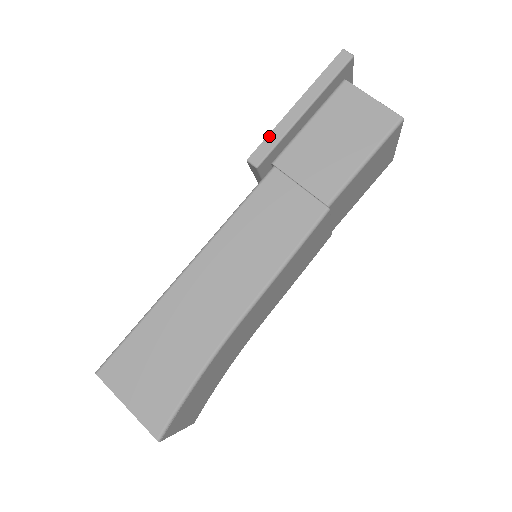
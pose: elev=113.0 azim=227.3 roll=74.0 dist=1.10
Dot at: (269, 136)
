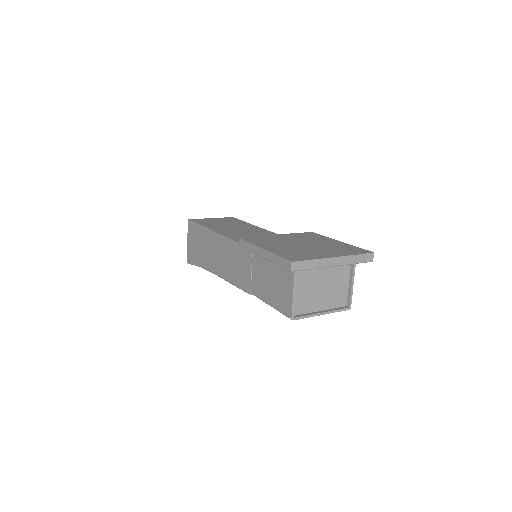
Dot at: (248, 243)
